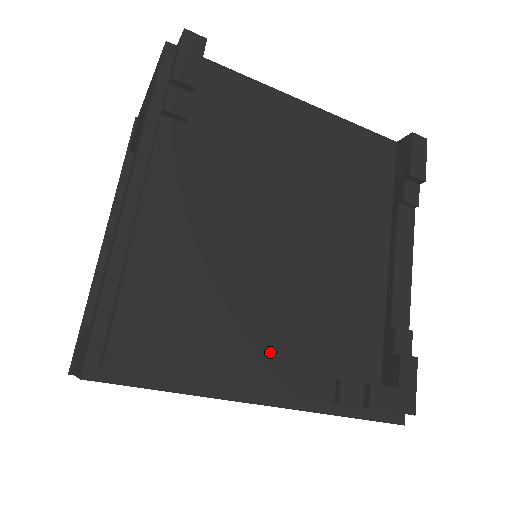
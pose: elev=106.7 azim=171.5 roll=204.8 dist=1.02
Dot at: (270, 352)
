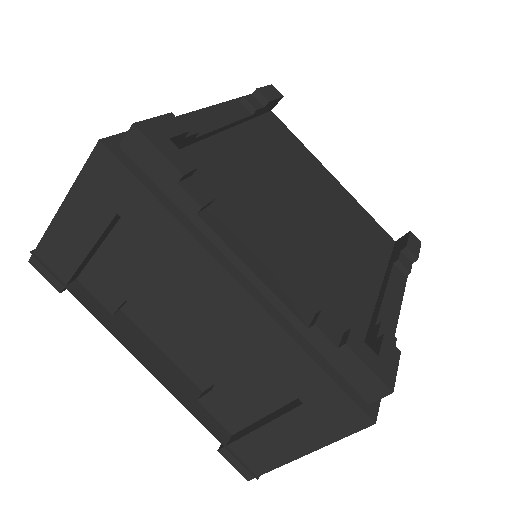
Dot at: occluded
